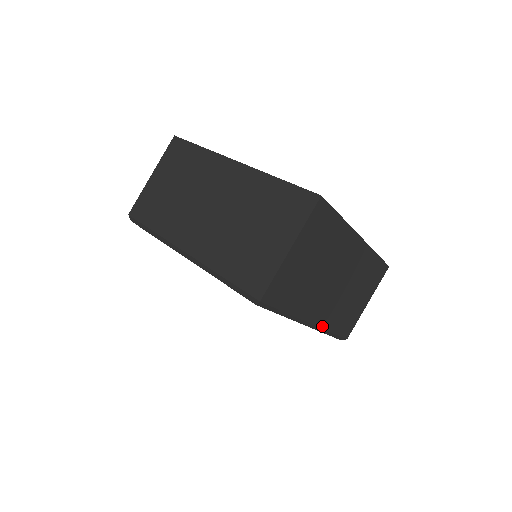
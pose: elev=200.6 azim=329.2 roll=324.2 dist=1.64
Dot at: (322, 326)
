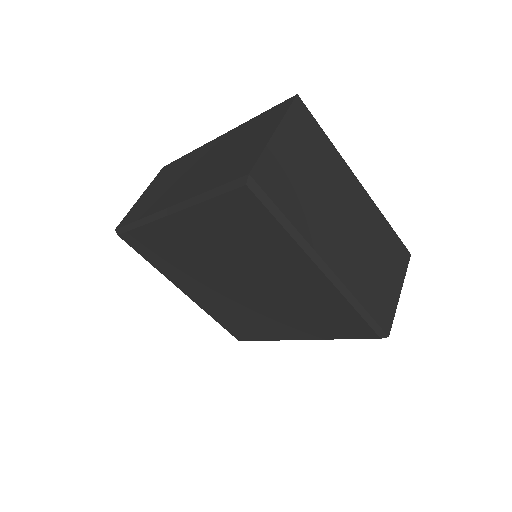
Dot at: (345, 283)
